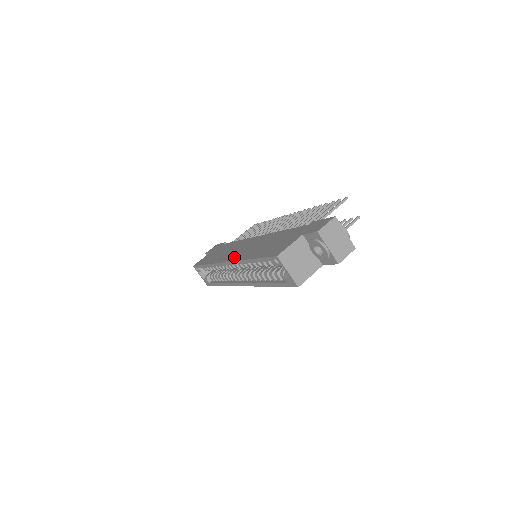
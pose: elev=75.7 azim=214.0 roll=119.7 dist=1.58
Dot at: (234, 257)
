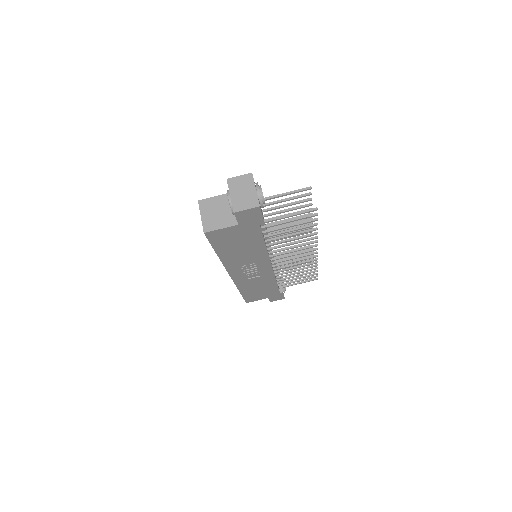
Dot at: occluded
